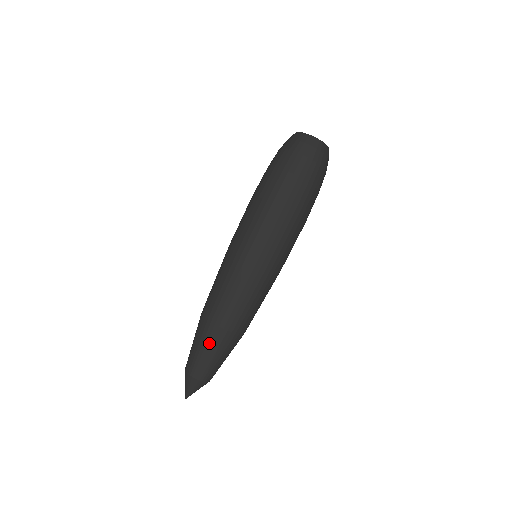
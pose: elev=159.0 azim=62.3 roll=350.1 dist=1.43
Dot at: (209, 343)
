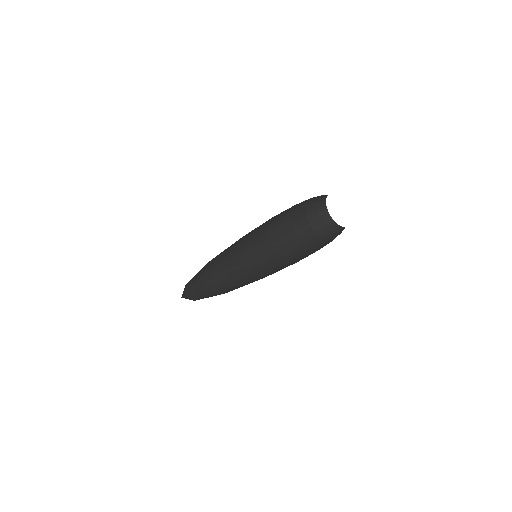
Dot at: (198, 285)
